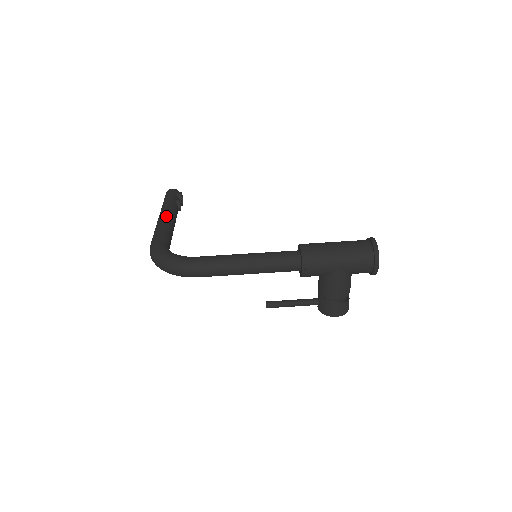
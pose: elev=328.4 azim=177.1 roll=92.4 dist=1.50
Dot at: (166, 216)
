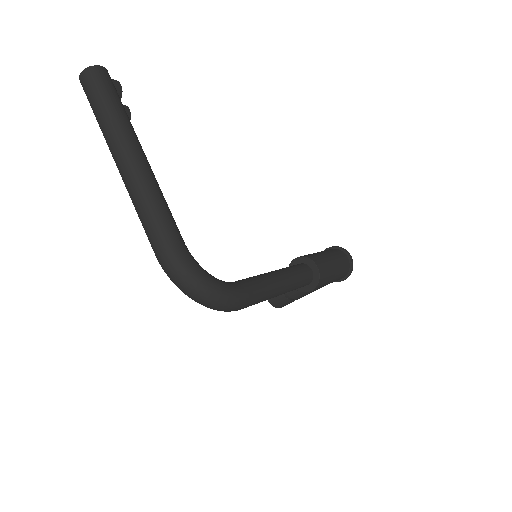
Dot at: (149, 168)
